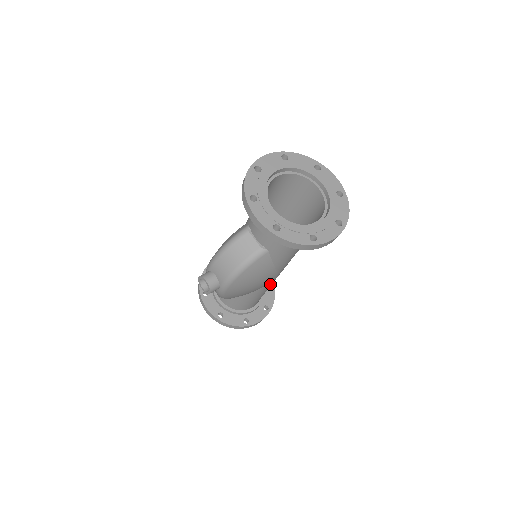
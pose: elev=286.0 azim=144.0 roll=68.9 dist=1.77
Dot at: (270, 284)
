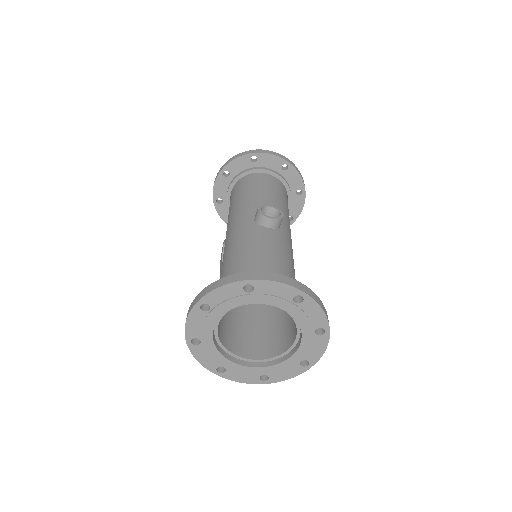
Dot at: occluded
